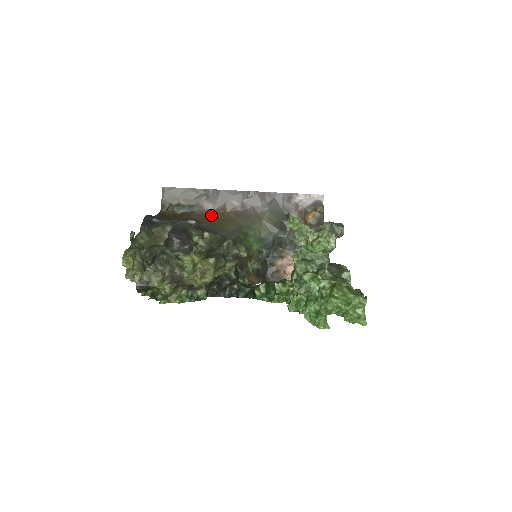
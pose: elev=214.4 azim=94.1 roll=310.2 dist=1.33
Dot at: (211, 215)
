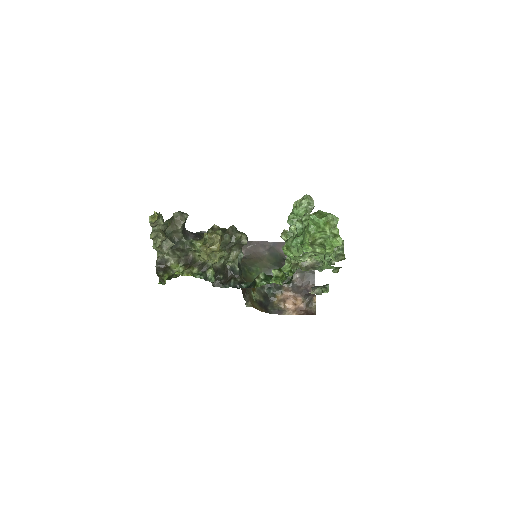
Dot at: occluded
